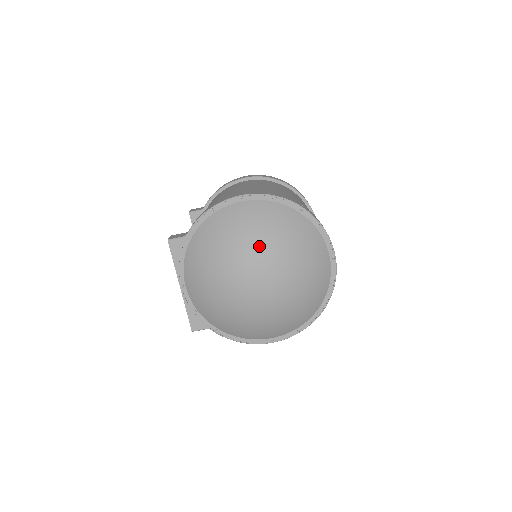
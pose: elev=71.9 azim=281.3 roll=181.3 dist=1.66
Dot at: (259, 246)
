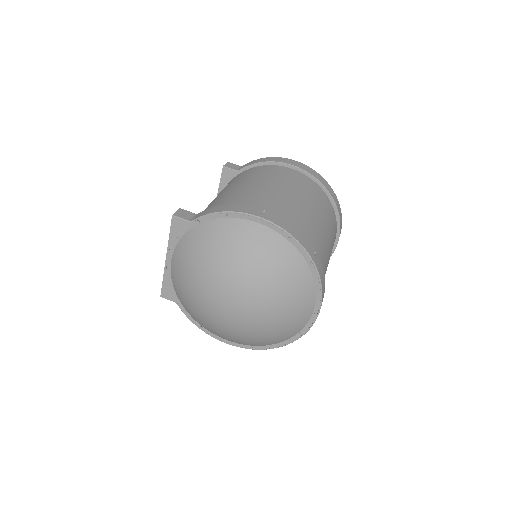
Dot at: (249, 277)
